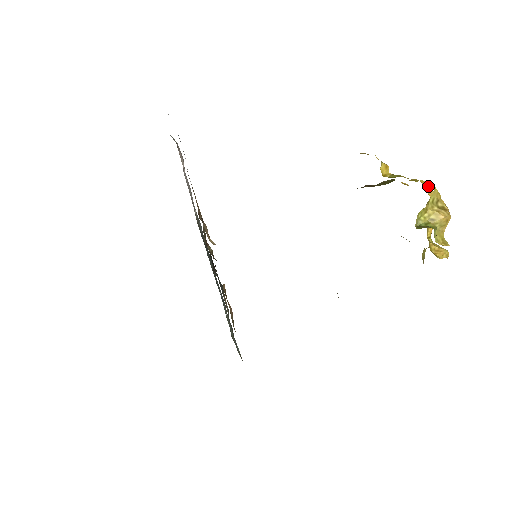
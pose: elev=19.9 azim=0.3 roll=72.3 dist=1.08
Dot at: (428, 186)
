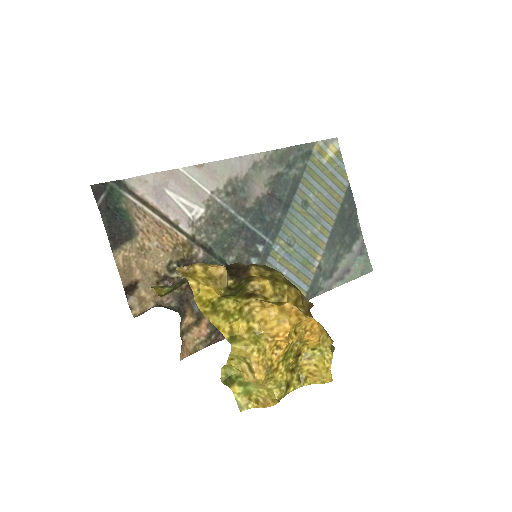
Dot at: (240, 332)
